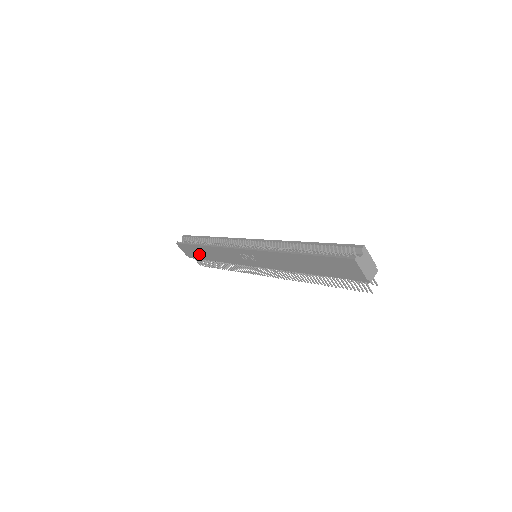
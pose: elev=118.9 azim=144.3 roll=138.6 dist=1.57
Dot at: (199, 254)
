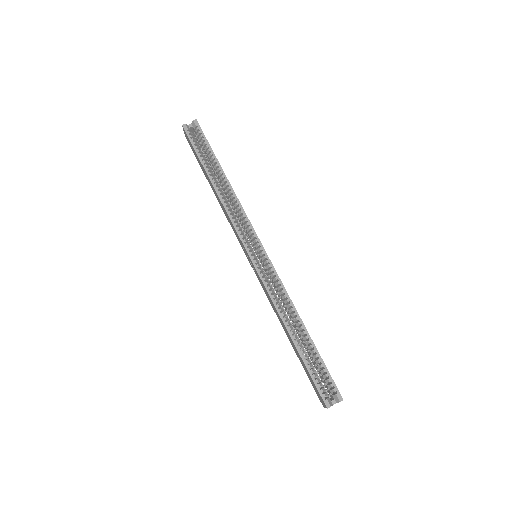
Dot at: (201, 166)
